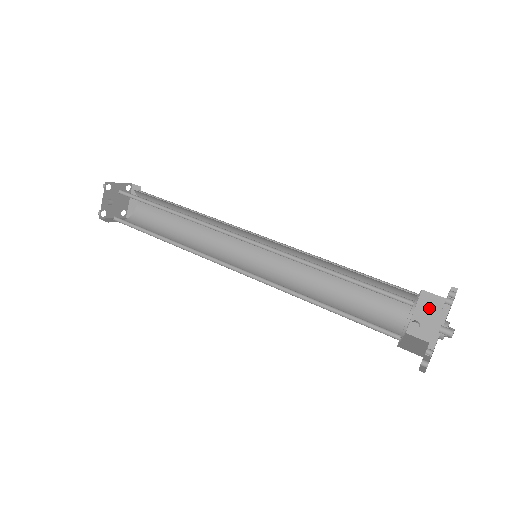
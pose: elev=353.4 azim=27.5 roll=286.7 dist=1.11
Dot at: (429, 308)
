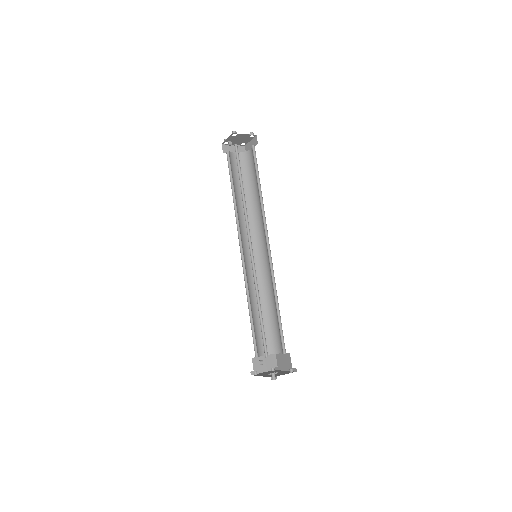
Dot at: (286, 360)
